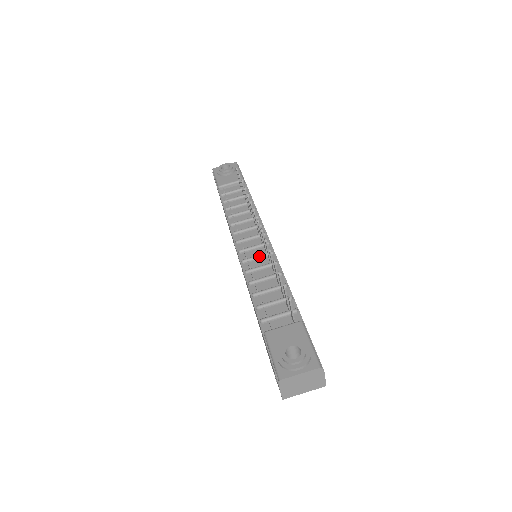
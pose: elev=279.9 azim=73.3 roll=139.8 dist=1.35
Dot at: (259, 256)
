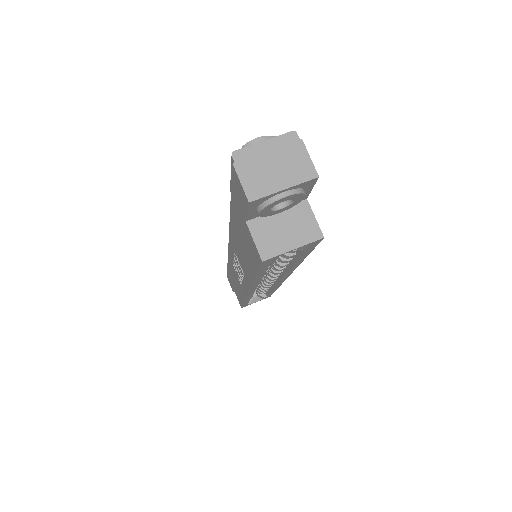
Dot at: occluded
